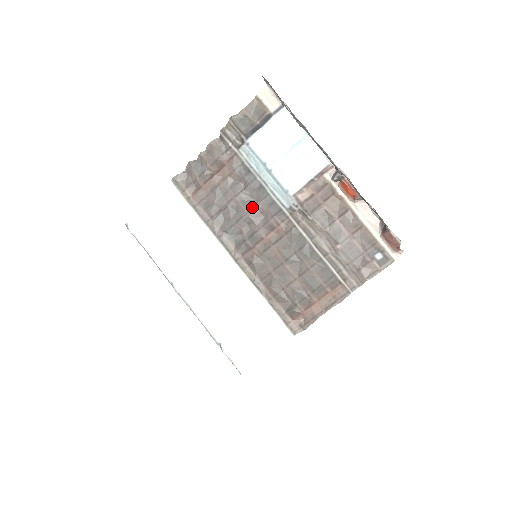
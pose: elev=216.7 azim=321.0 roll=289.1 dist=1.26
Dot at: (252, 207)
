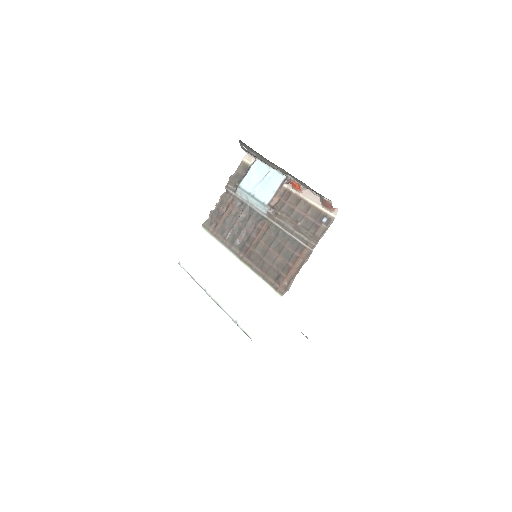
Dot at: (247, 222)
